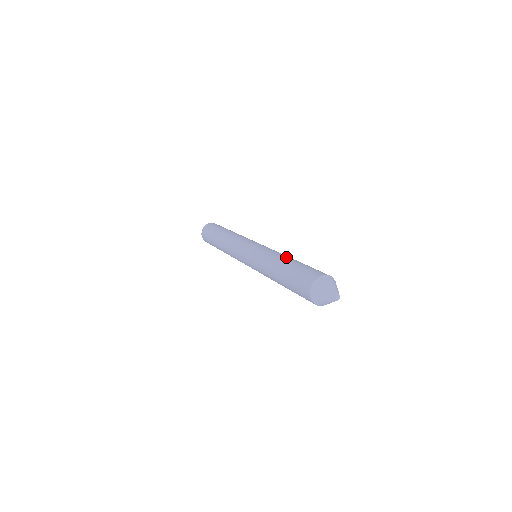
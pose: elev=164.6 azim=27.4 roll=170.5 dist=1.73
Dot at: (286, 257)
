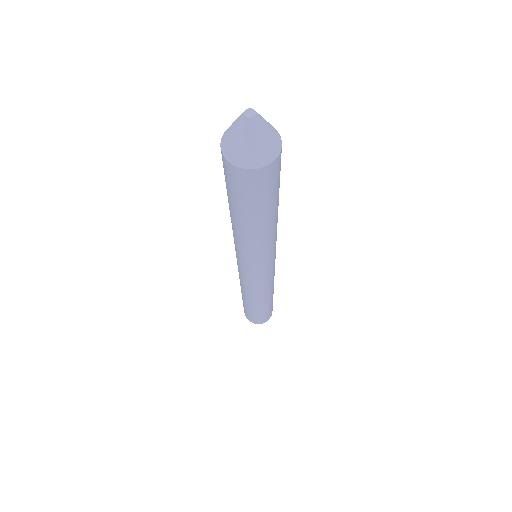
Dot at: occluded
